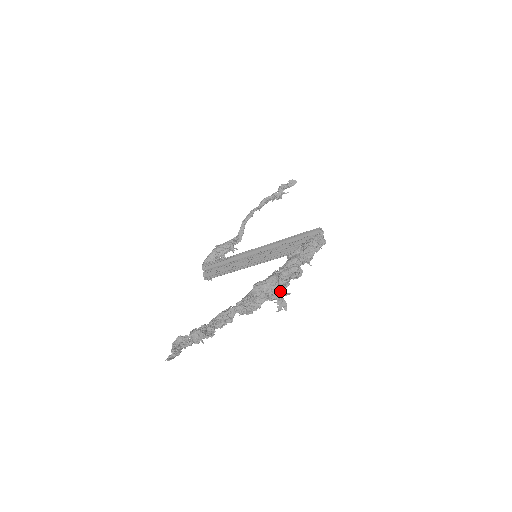
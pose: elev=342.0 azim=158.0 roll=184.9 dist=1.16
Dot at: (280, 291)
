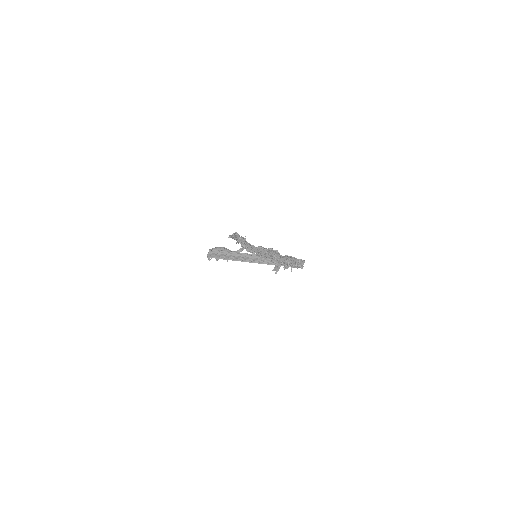
Dot at: (278, 263)
